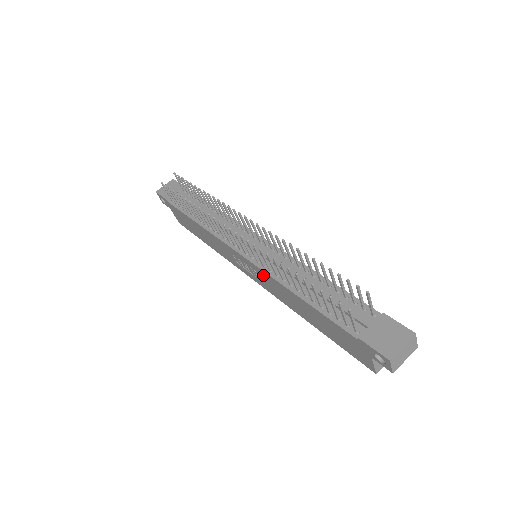
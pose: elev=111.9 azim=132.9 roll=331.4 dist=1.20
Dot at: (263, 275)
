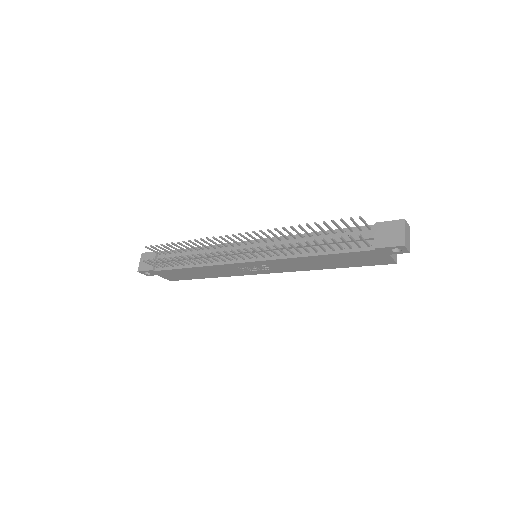
Dot at: (275, 263)
